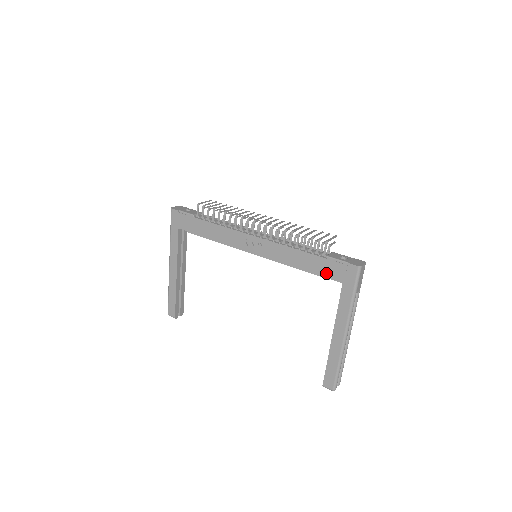
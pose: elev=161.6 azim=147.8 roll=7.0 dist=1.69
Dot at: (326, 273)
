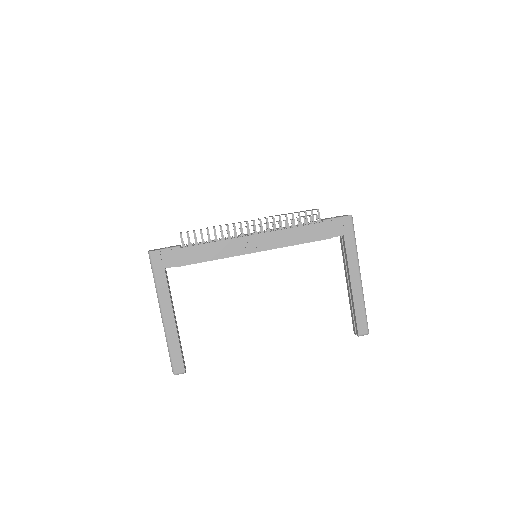
Dot at: (328, 234)
